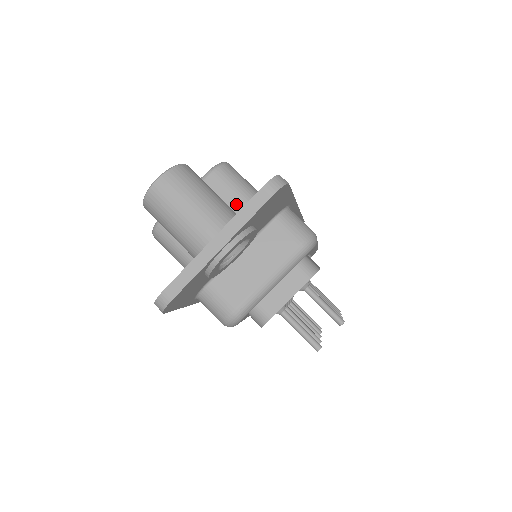
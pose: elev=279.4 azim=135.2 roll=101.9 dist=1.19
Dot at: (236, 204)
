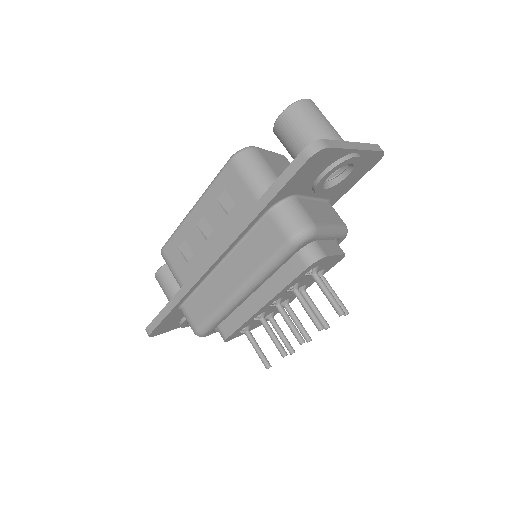
Dot at: occluded
